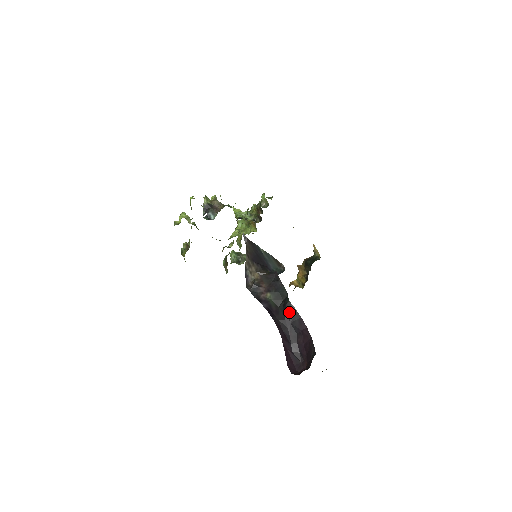
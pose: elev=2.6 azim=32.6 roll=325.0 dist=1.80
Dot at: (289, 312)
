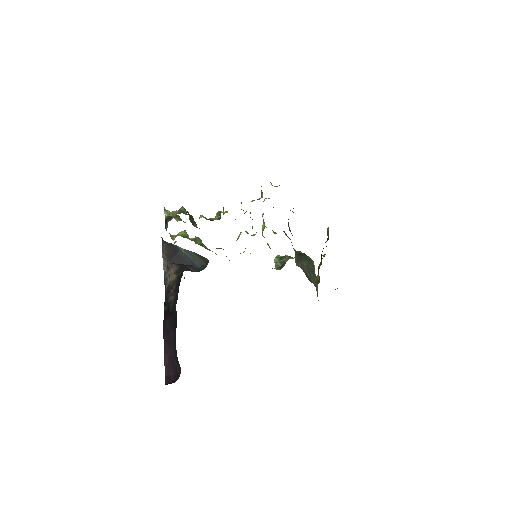
Dot at: (174, 312)
